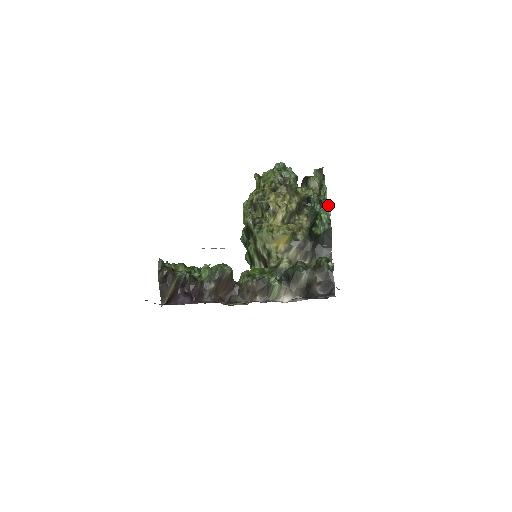
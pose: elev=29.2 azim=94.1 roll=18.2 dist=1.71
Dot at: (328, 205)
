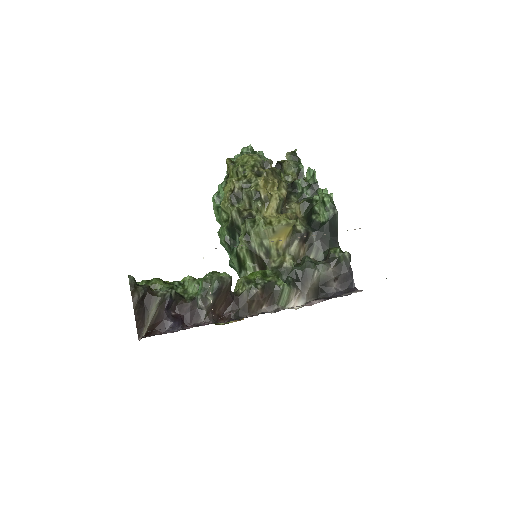
Dot at: occluded
